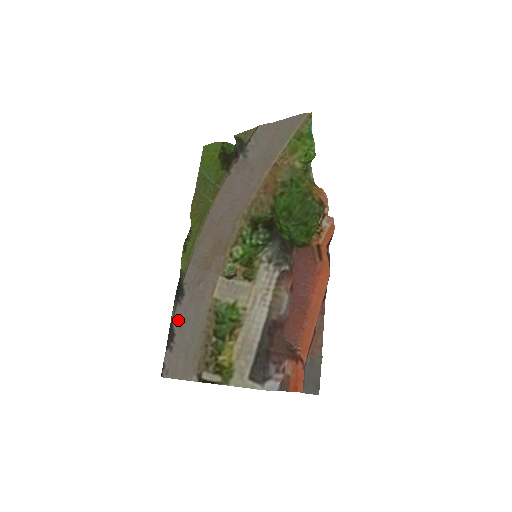
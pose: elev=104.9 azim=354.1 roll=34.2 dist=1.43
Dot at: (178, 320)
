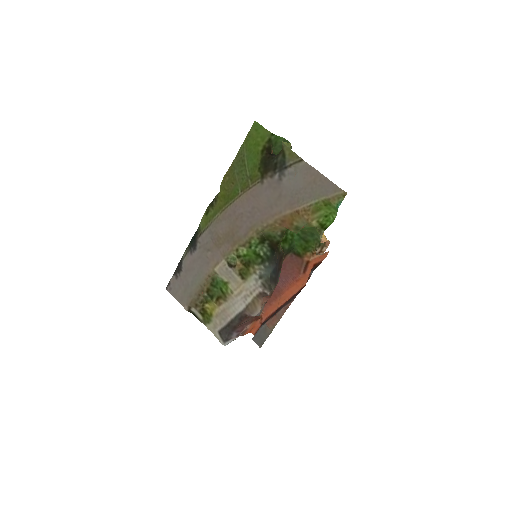
Dot at: (186, 264)
